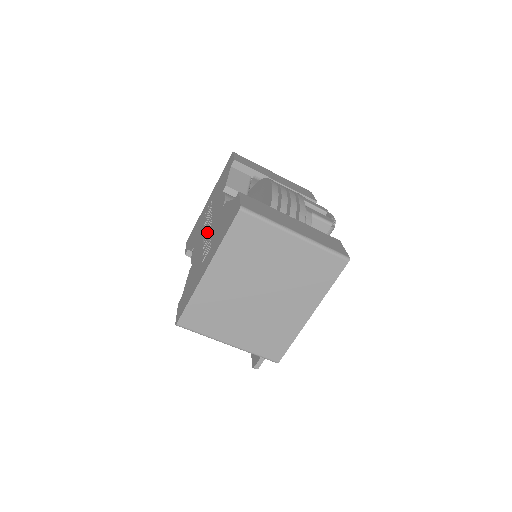
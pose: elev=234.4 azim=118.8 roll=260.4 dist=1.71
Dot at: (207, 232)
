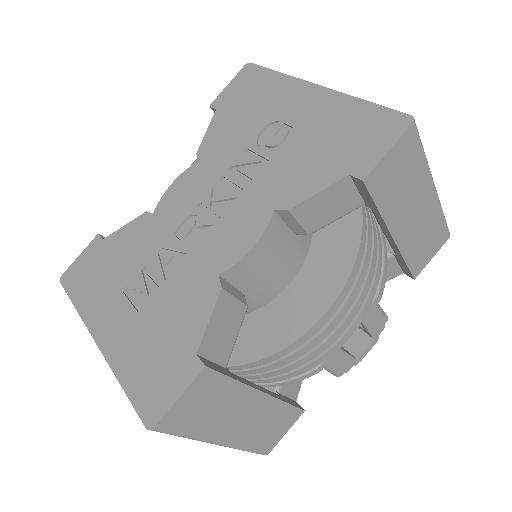
Dot at: (200, 218)
